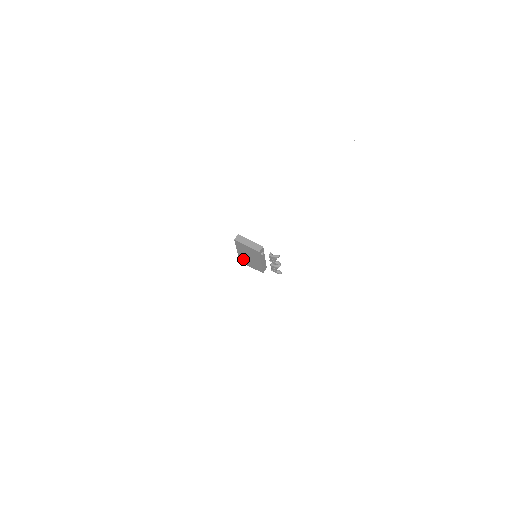
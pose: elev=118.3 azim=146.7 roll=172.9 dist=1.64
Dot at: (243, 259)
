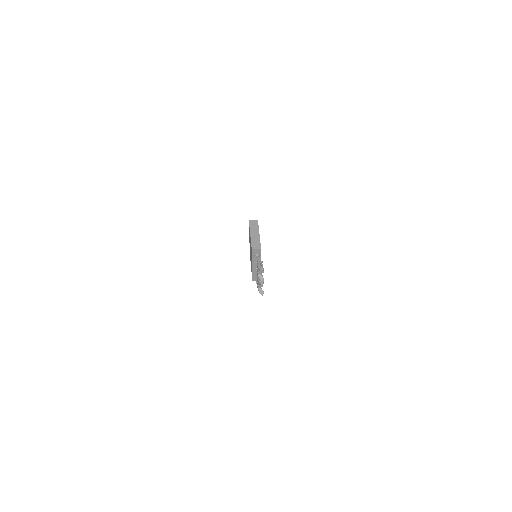
Dot at: occluded
